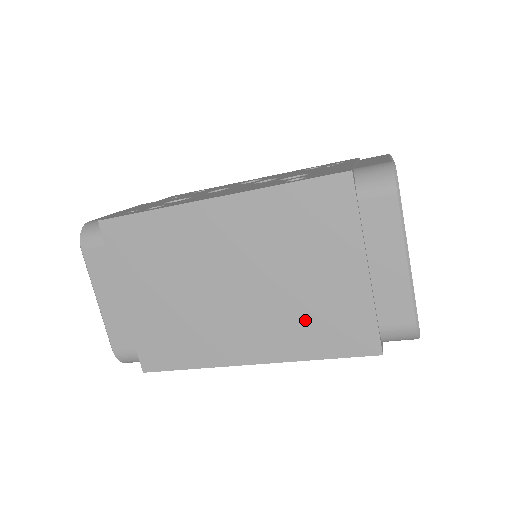
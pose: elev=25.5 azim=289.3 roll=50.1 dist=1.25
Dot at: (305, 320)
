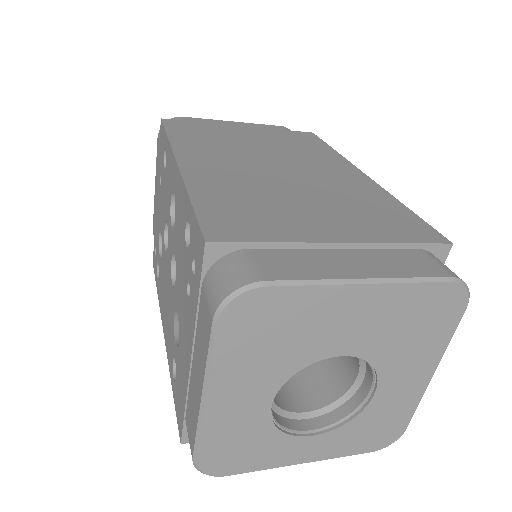
Dot at: occluded
